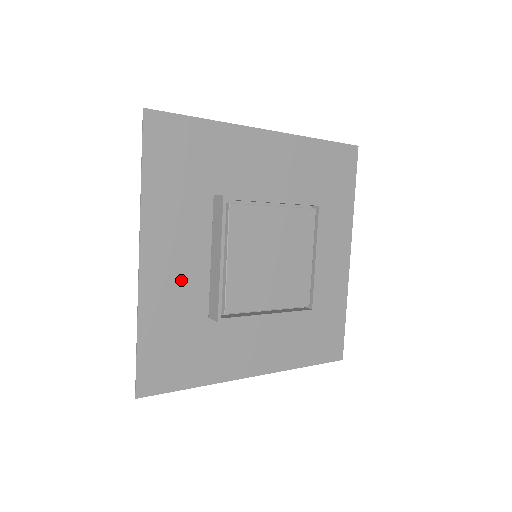
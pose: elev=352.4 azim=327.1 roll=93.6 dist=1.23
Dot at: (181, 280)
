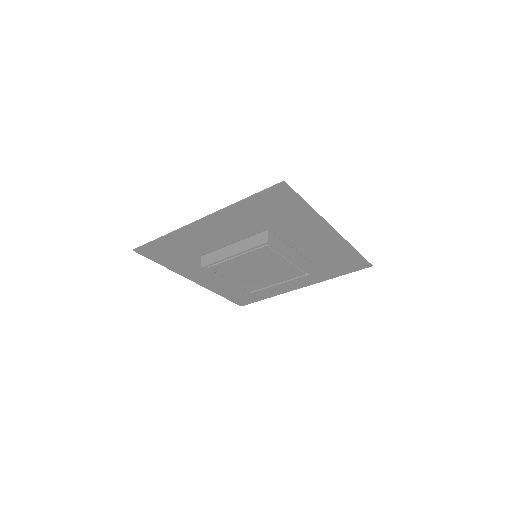
Dot at: (221, 280)
